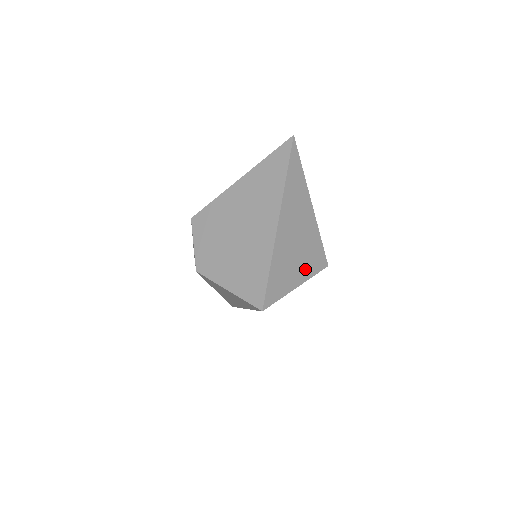
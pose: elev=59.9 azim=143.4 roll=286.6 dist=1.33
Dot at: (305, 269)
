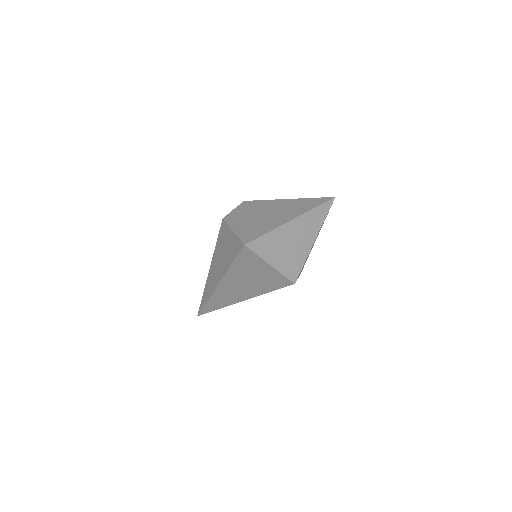
Dot at: (283, 264)
